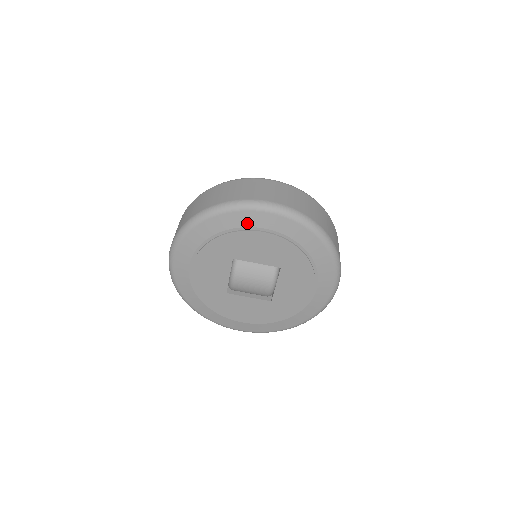
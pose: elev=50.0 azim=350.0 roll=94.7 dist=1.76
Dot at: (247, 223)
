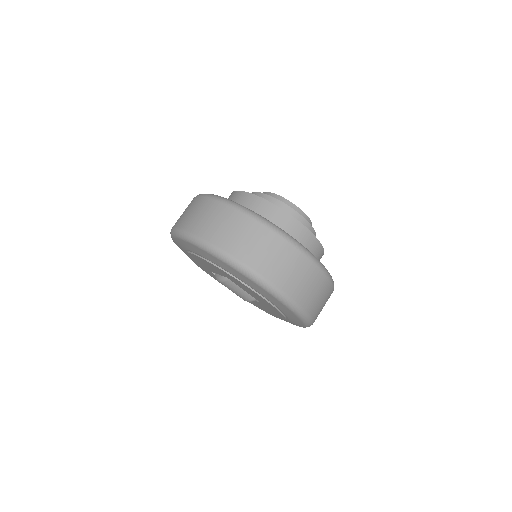
Dot at: (253, 286)
